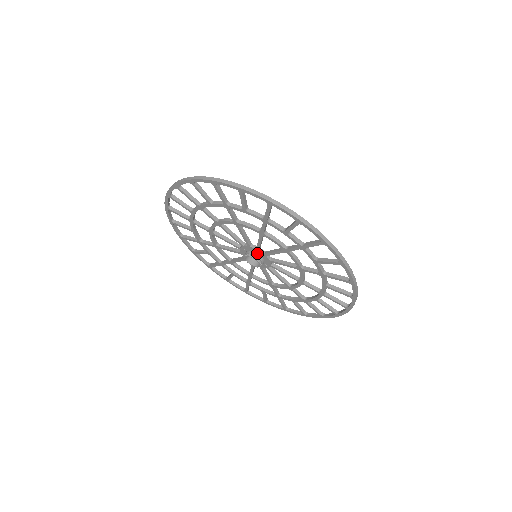
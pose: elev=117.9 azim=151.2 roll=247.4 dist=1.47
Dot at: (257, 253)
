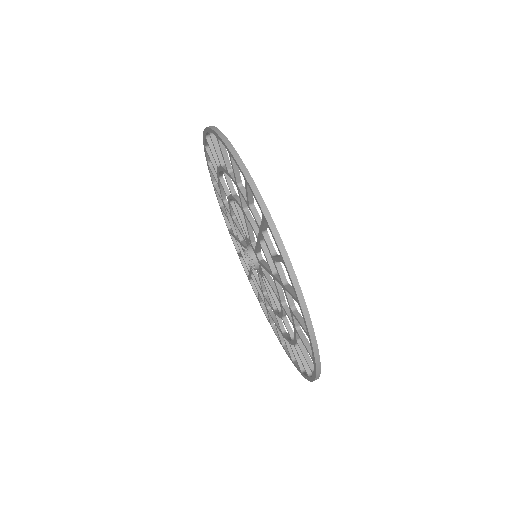
Dot at: (258, 261)
